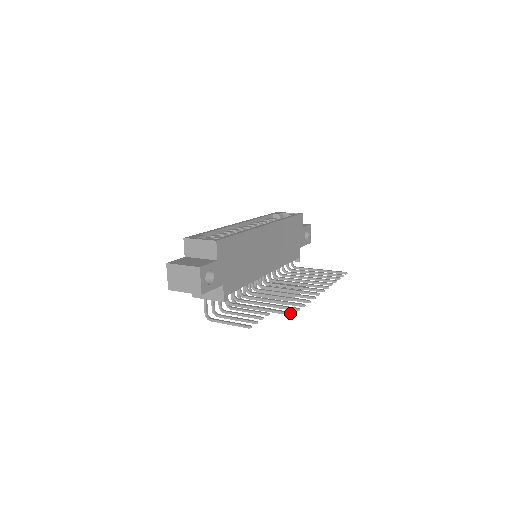
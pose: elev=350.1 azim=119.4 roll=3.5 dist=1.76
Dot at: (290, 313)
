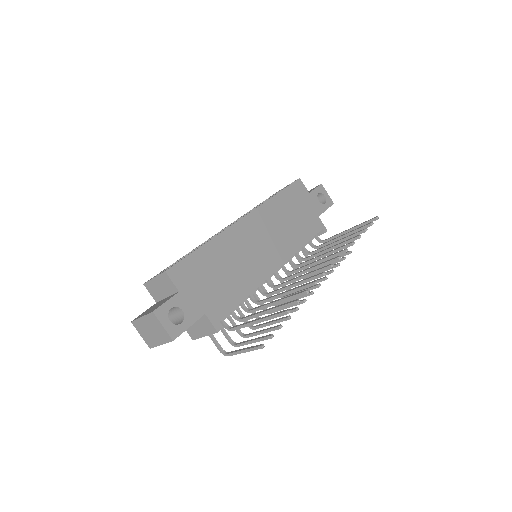
Dot at: (284, 312)
